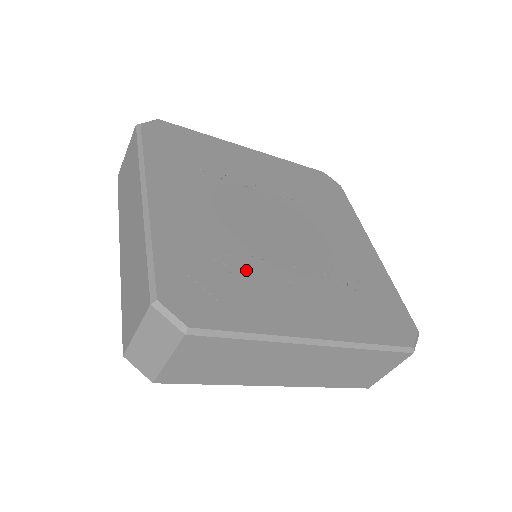
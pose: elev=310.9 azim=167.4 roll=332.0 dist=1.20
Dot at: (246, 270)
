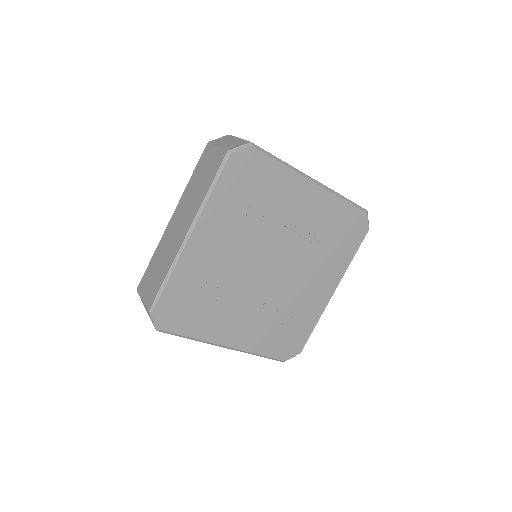
Dot at: (219, 301)
